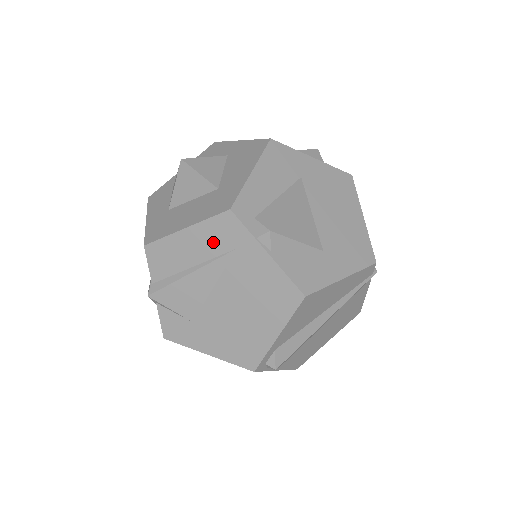
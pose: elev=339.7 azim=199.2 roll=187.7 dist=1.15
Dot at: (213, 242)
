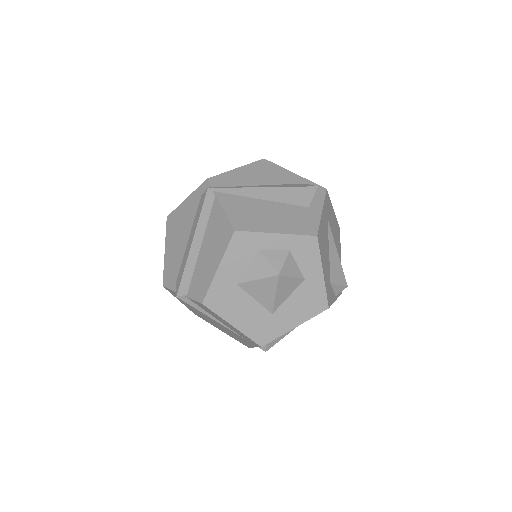
Dot at: (238, 333)
